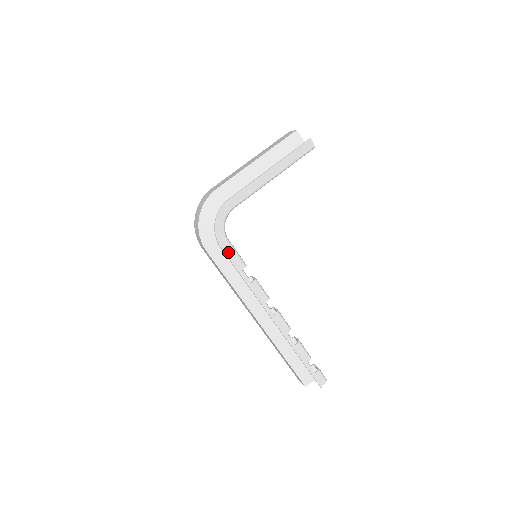
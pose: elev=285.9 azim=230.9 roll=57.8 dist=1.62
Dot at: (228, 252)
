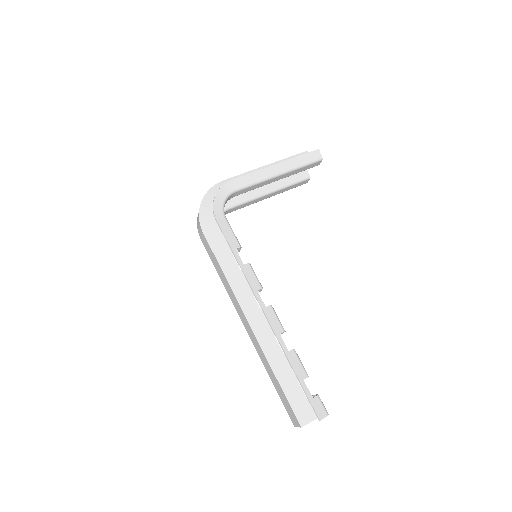
Dot at: (223, 227)
